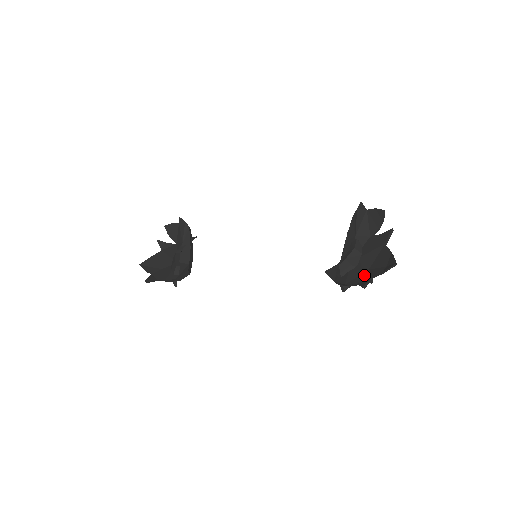
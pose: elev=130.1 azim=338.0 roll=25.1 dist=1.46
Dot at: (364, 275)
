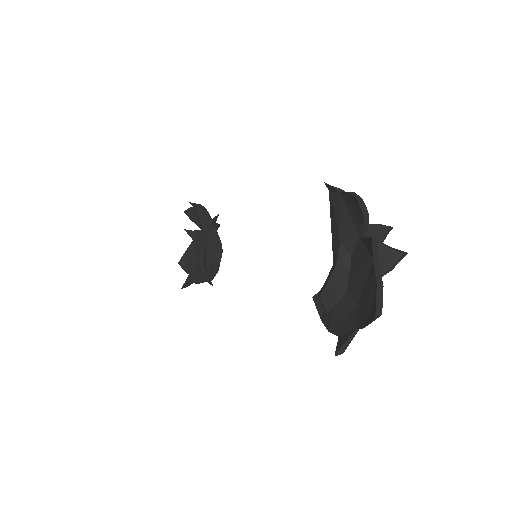
Dot at: (349, 319)
